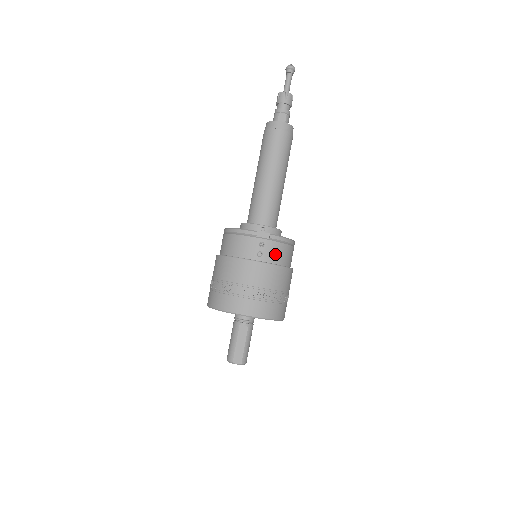
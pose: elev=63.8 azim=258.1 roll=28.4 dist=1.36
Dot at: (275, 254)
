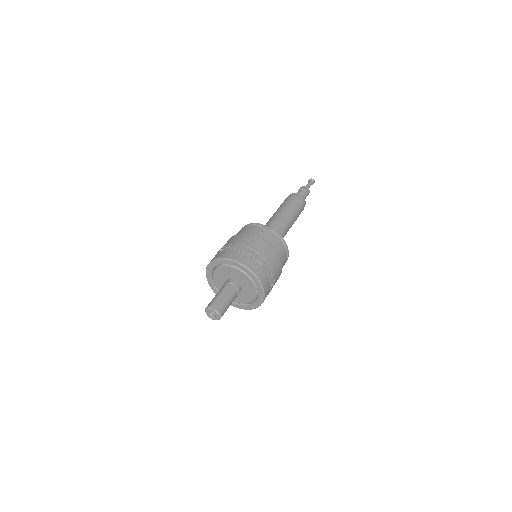
Dot at: (272, 240)
